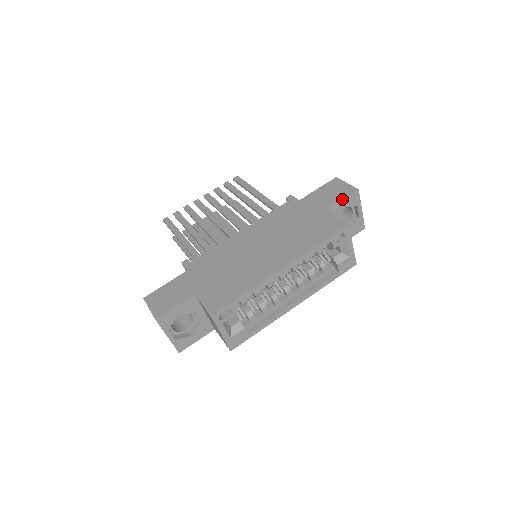
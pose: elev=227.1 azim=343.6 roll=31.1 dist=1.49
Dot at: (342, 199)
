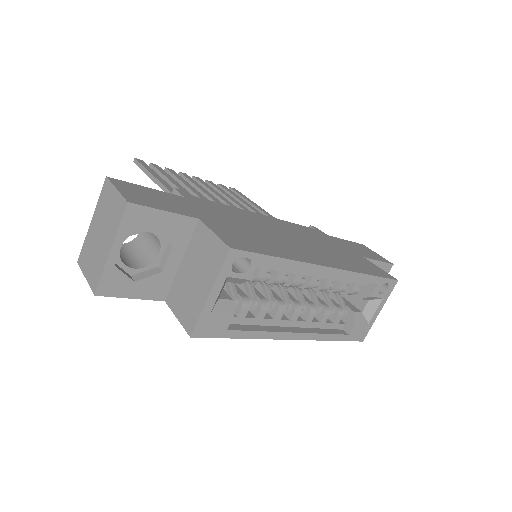
Dot at: (379, 260)
